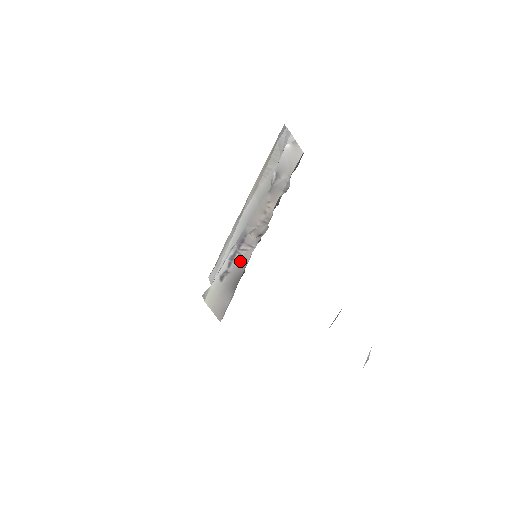
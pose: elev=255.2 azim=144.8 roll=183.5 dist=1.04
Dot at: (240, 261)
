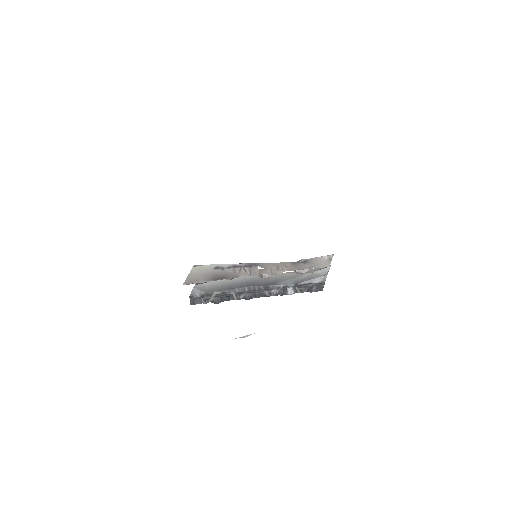
Dot at: (236, 272)
